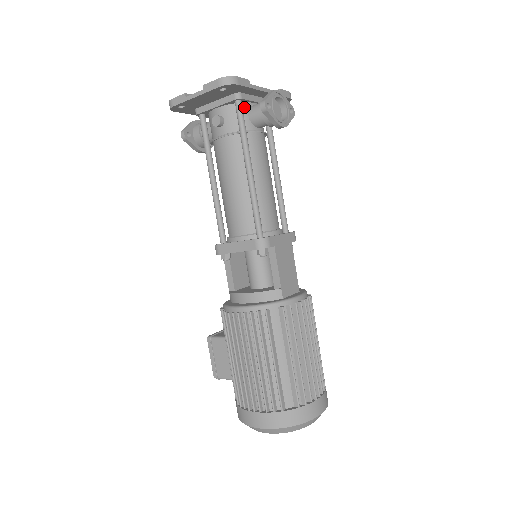
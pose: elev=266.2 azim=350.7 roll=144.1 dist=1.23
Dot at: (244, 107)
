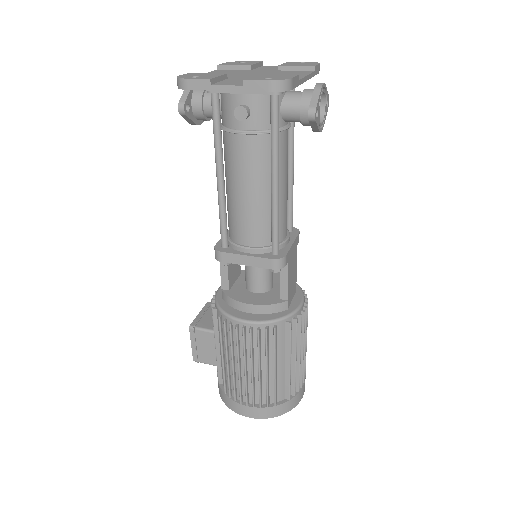
Dot at: occluded
